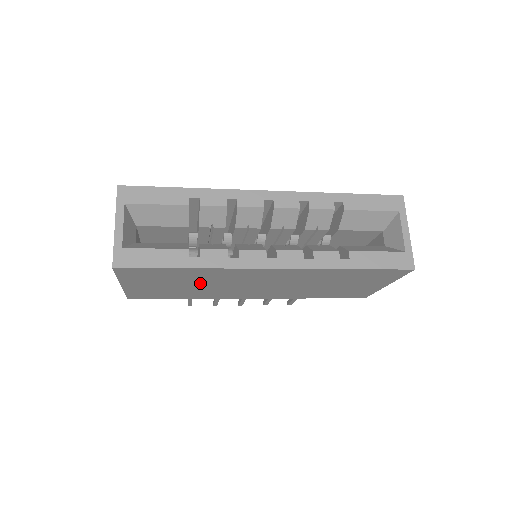
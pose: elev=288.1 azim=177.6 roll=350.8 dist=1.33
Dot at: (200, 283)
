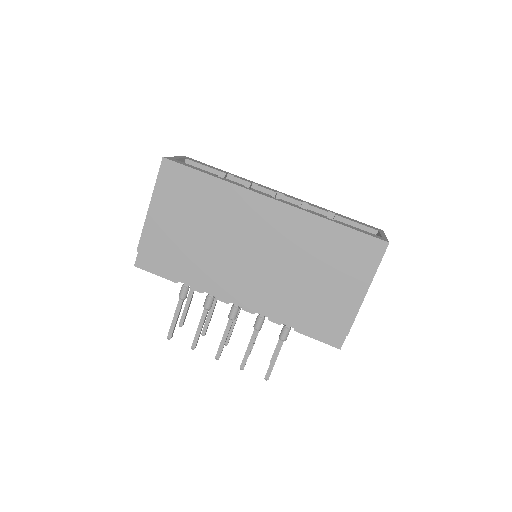
Dot at: (209, 221)
